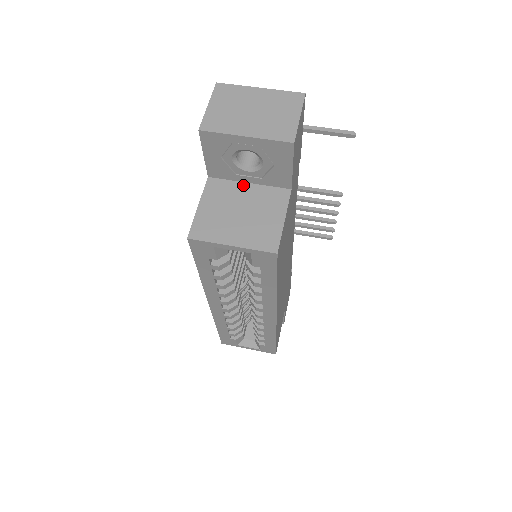
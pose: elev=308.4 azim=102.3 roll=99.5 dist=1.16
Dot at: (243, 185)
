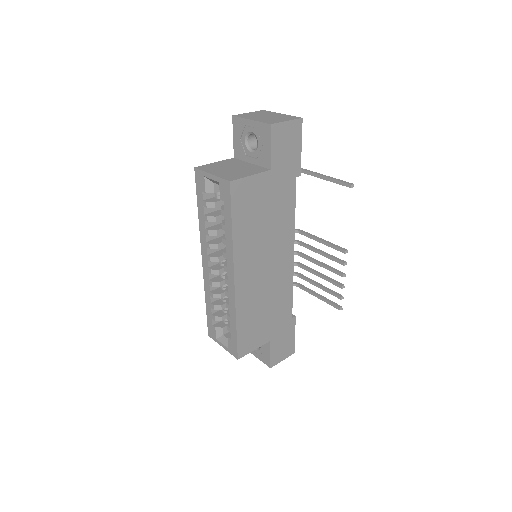
Dot at: (247, 163)
